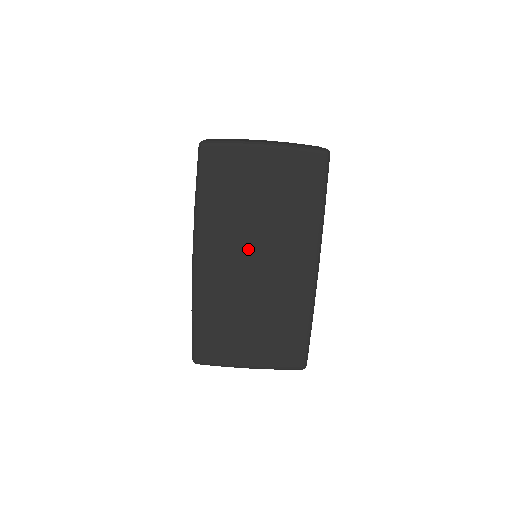
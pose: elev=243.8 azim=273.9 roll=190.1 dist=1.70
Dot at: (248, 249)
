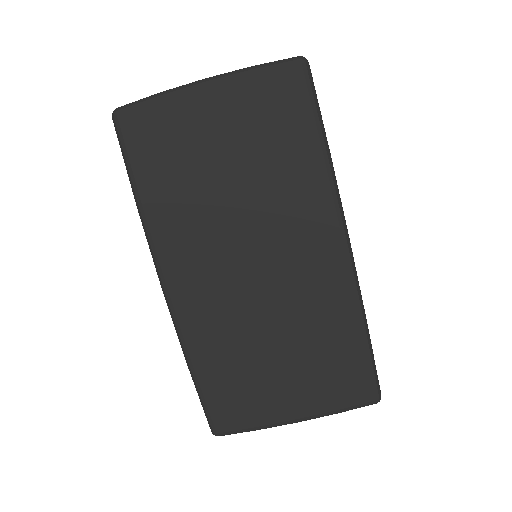
Dot at: (234, 247)
